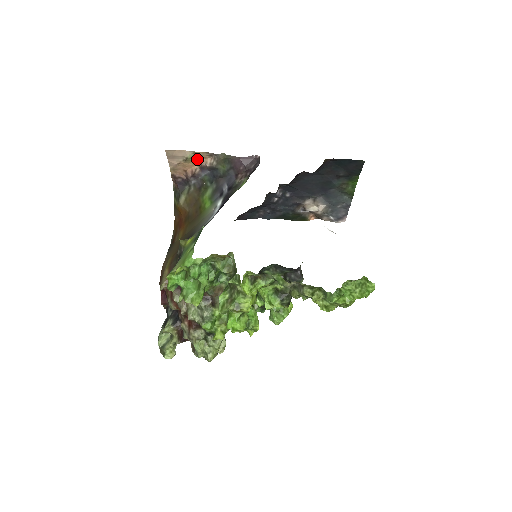
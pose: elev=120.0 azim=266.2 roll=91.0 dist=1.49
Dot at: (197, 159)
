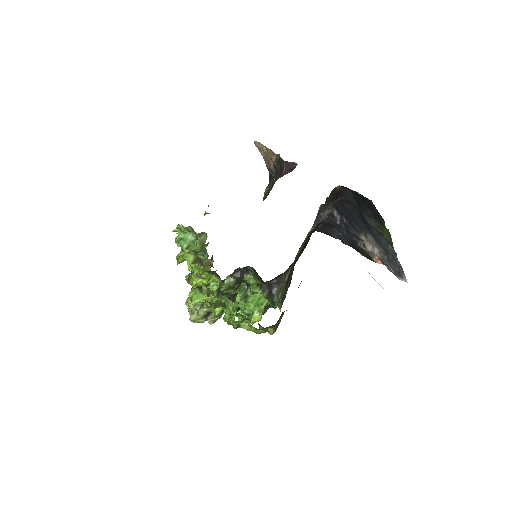
Dot at: (270, 155)
